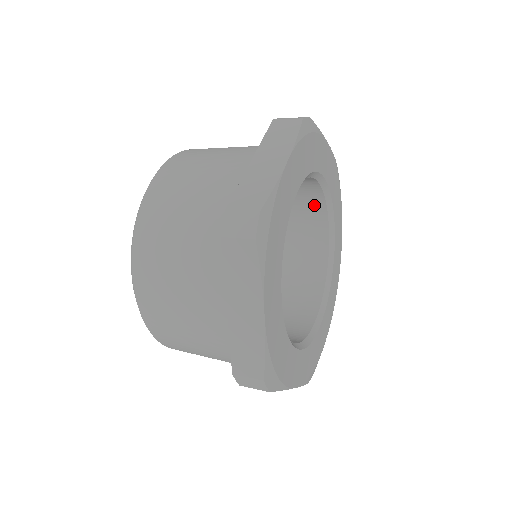
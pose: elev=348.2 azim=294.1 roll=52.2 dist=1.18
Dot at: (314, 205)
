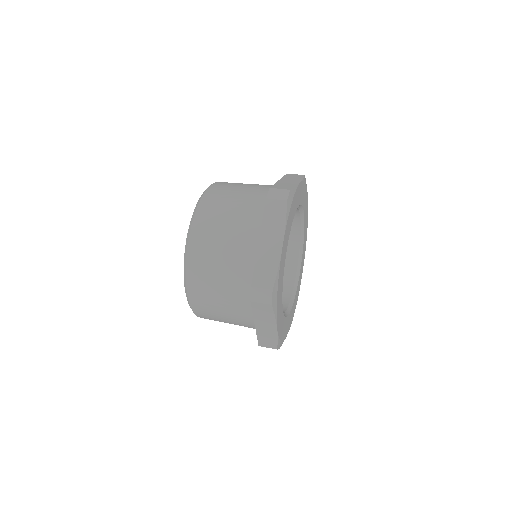
Dot at: occluded
